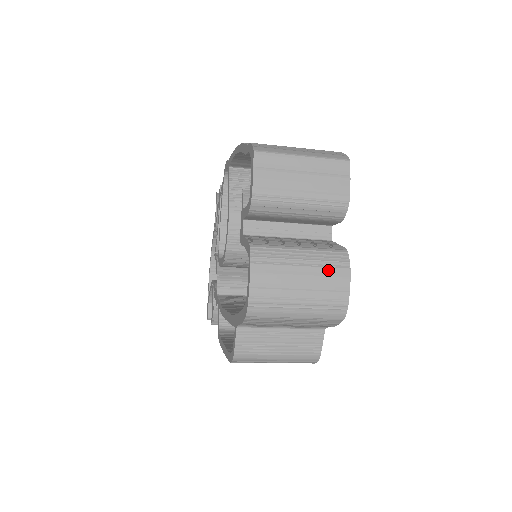
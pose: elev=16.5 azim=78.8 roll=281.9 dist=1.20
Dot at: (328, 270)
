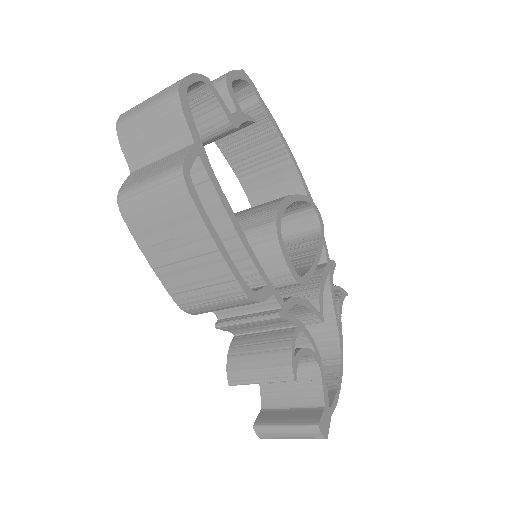
Dot at: occluded
